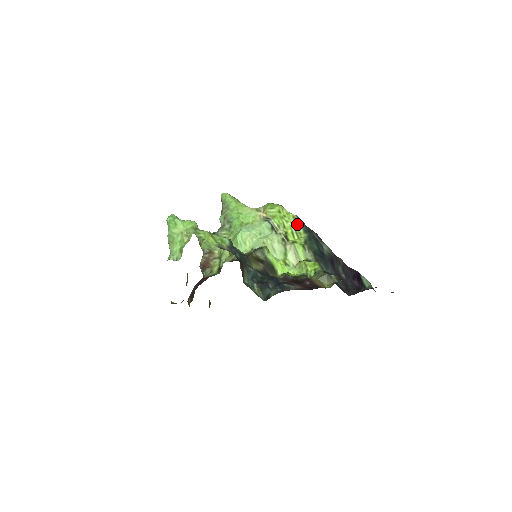
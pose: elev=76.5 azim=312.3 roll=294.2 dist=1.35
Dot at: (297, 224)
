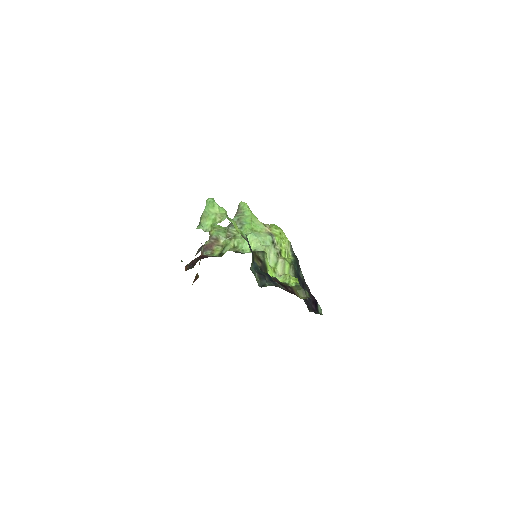
Dot at: (289, 248)
